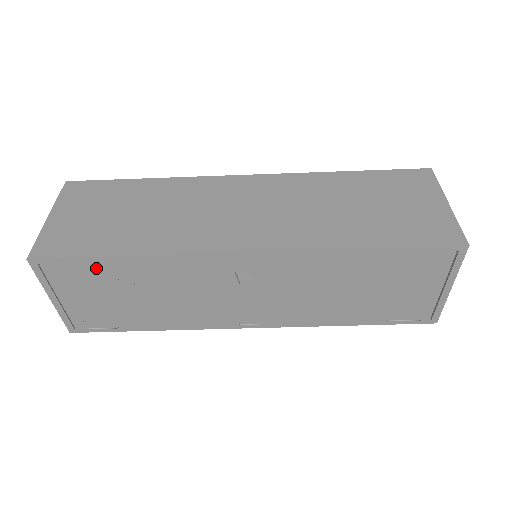
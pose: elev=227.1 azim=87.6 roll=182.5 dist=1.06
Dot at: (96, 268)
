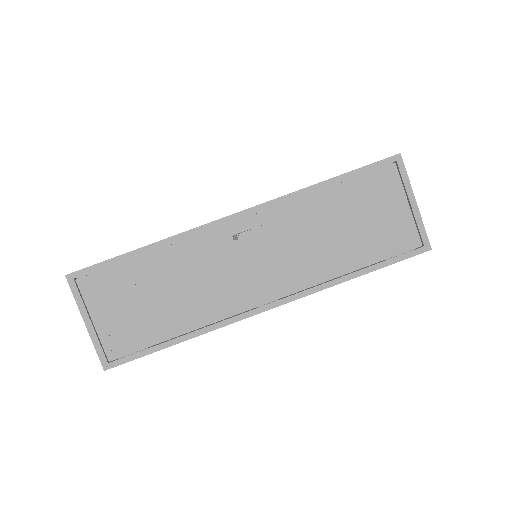
Dot at: (121, 269)
